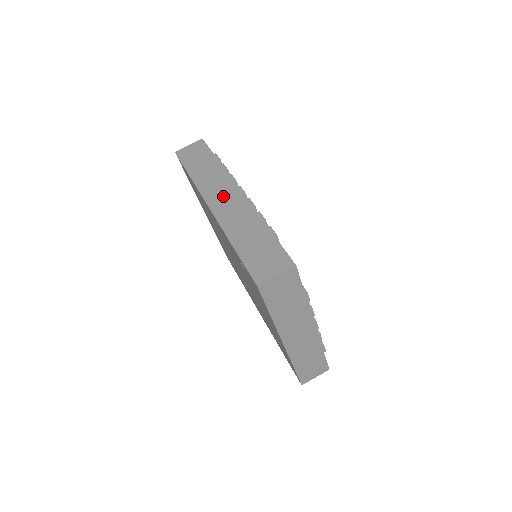
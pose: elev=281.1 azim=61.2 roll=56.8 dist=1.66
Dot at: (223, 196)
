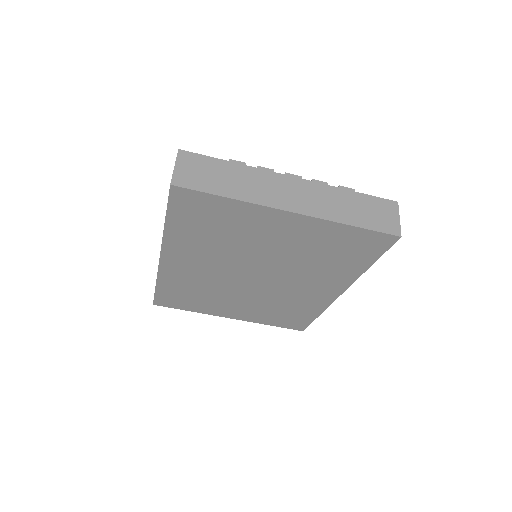
Dot at: occluded
